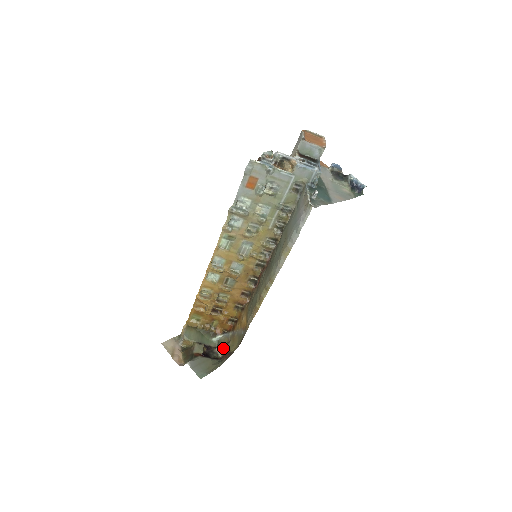
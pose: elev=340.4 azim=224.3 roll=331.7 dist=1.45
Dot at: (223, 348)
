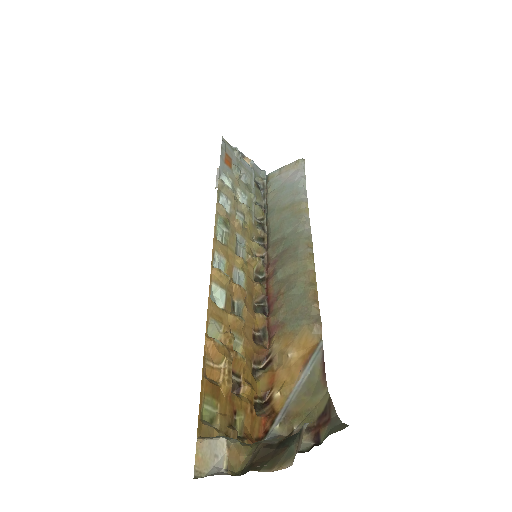
Dot at: occluded
